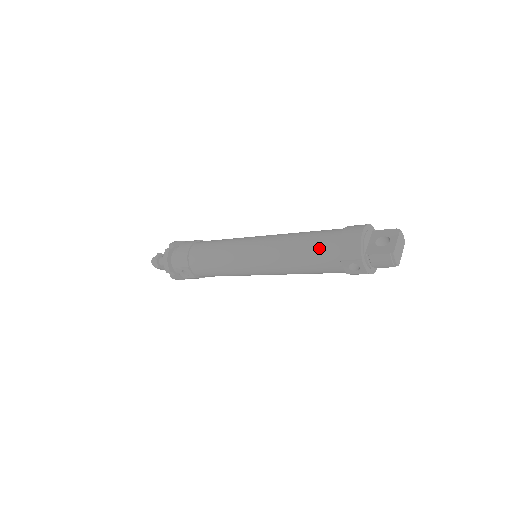
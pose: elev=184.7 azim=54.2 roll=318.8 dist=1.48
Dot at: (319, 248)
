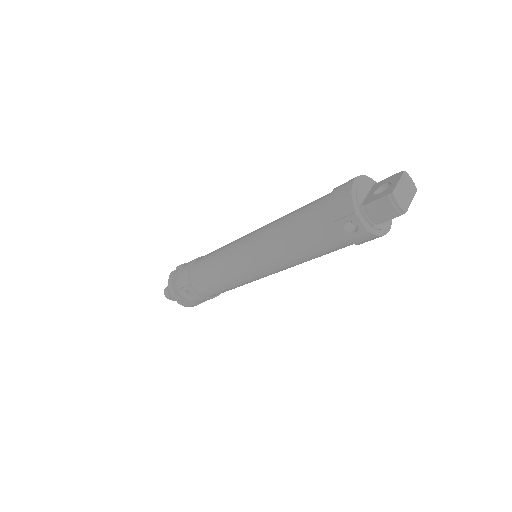
Dot at: (309, 216)
